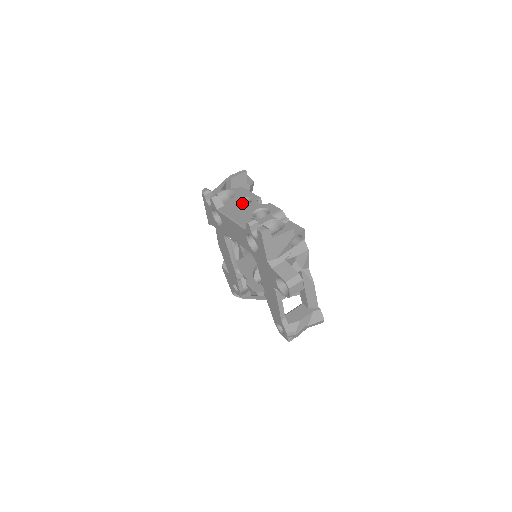
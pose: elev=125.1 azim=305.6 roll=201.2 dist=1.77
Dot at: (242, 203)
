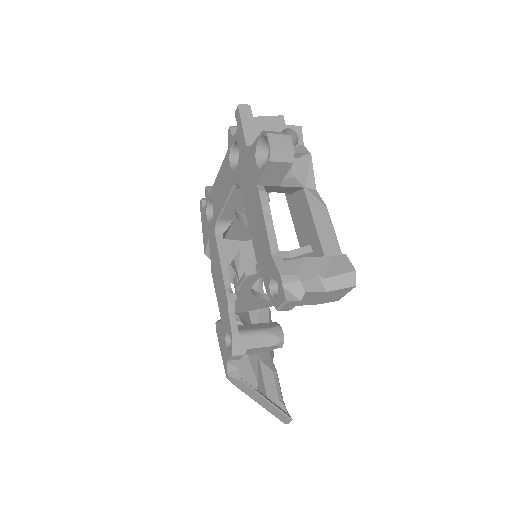
Dot at: occluded
